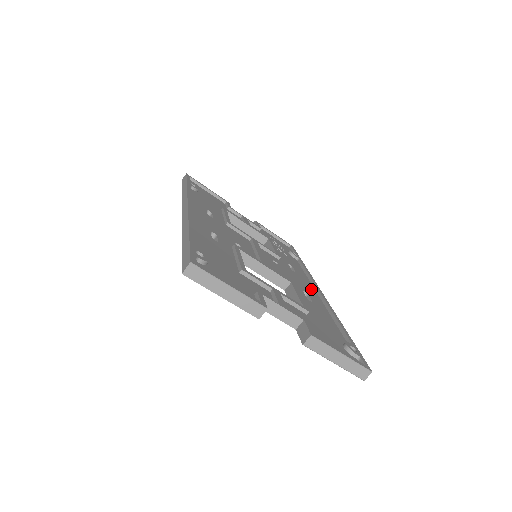
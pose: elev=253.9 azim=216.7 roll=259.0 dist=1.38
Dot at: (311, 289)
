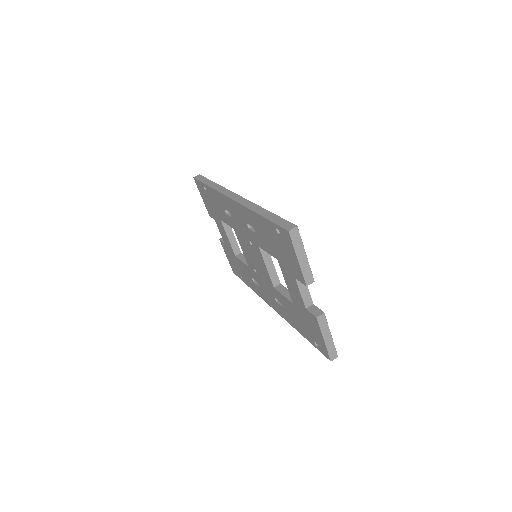
Dot at: occluded
